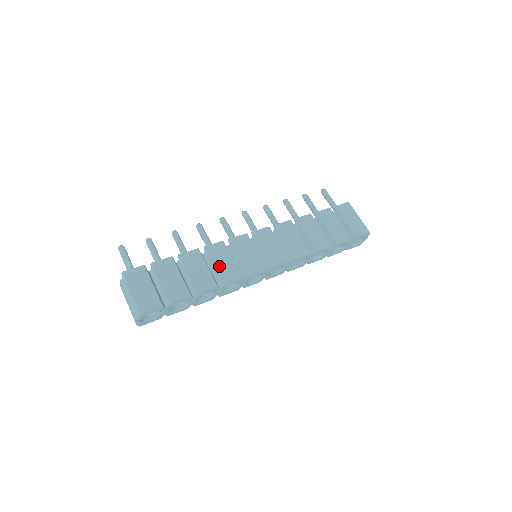
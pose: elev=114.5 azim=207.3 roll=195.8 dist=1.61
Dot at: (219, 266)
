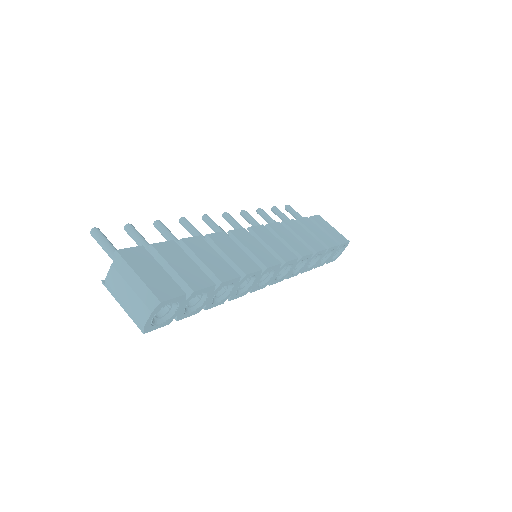
Dot at: (231, 255)
